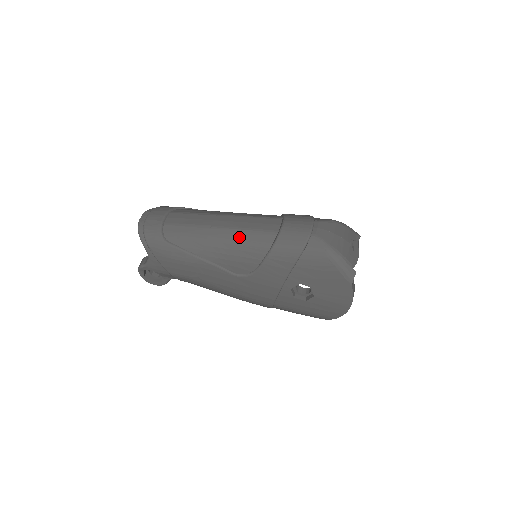
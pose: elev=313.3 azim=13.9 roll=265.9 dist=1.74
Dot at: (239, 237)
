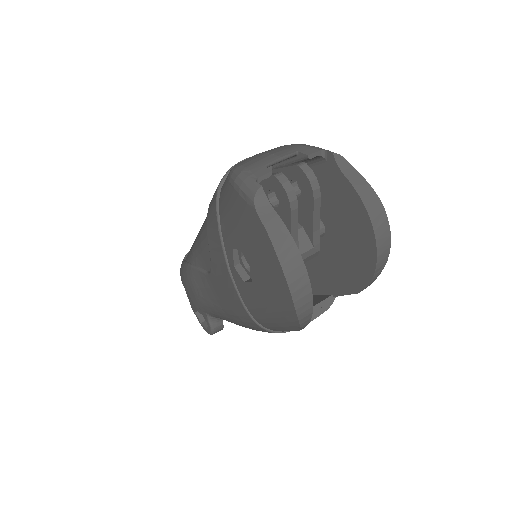
Dot at: occluded
